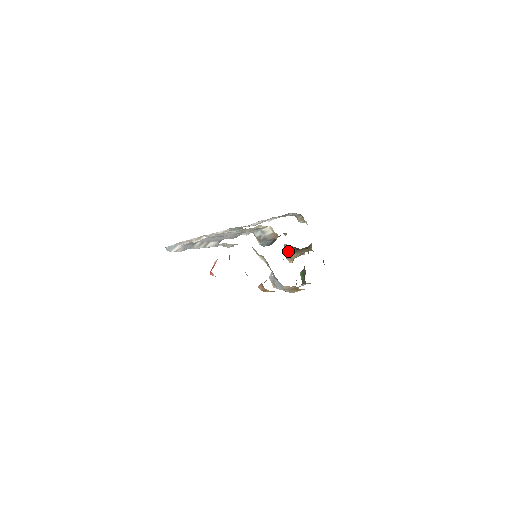
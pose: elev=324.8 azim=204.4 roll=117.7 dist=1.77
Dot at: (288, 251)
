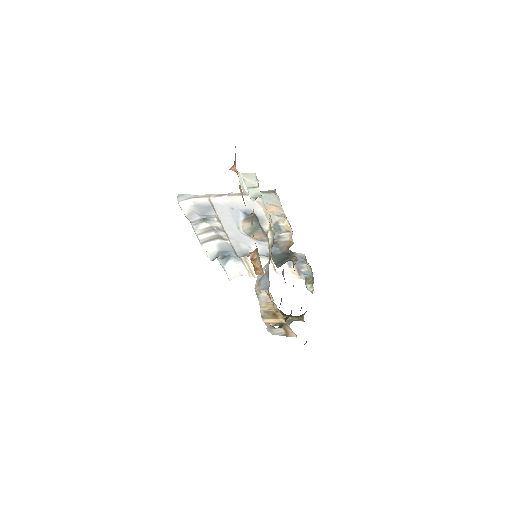
Dot at: occluded
